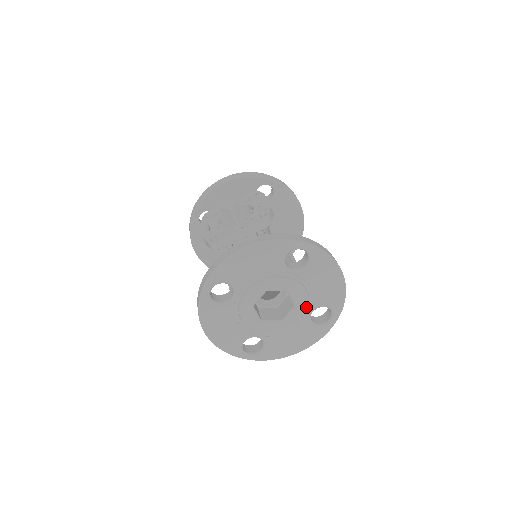
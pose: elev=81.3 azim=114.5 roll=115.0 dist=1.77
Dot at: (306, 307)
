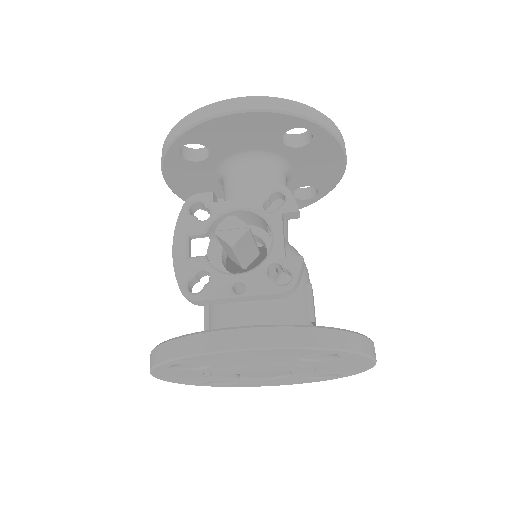
Dot at: (307, 376)
